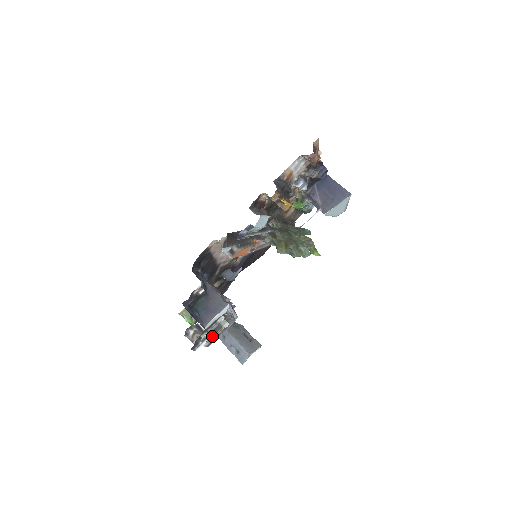
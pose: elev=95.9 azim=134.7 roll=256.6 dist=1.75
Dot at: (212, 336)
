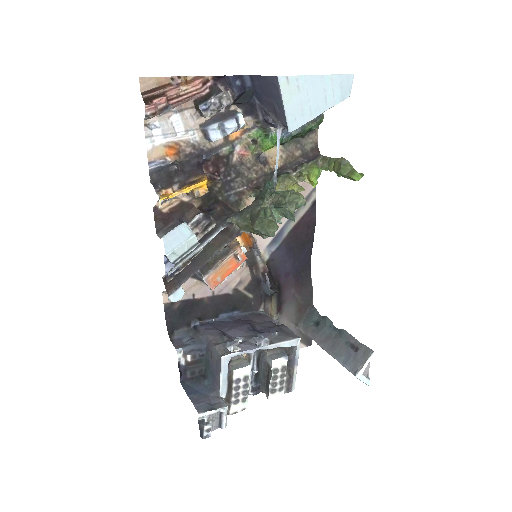
Dot at: (271, 384)
